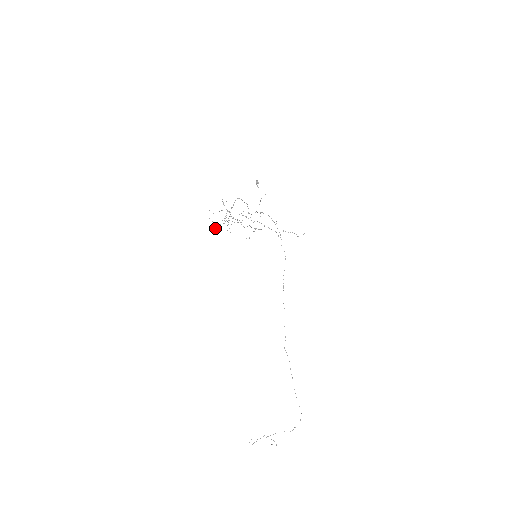
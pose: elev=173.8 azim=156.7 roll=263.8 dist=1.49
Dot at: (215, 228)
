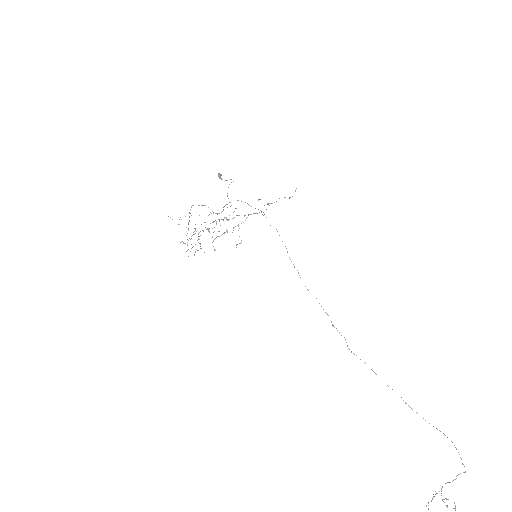
Dot at: occluded
